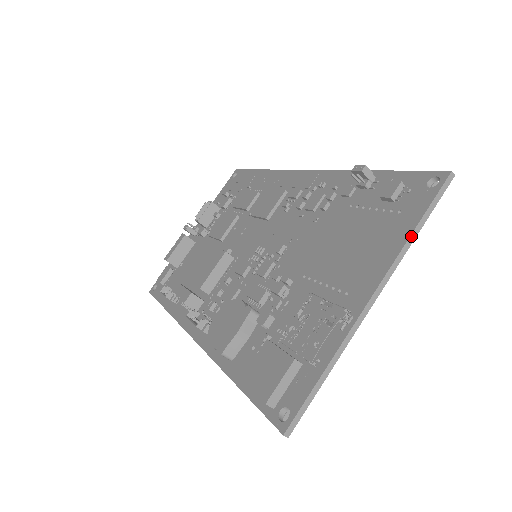
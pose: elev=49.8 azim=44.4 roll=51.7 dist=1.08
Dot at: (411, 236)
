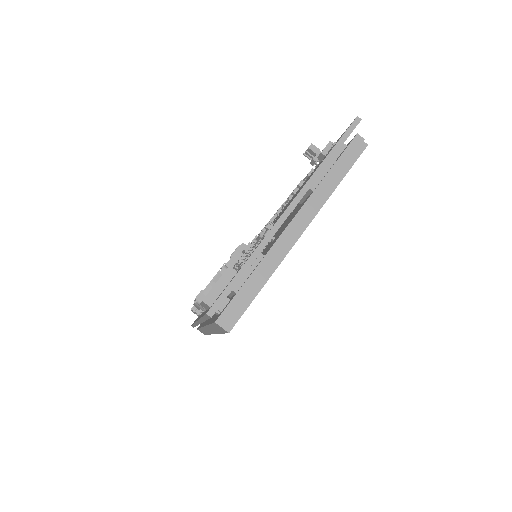
Dot at: (323, 163)
